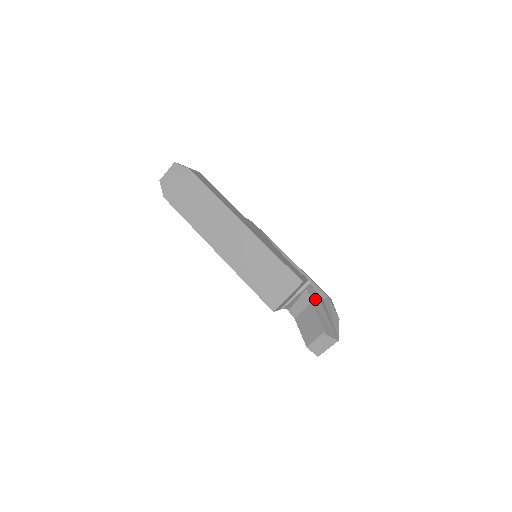
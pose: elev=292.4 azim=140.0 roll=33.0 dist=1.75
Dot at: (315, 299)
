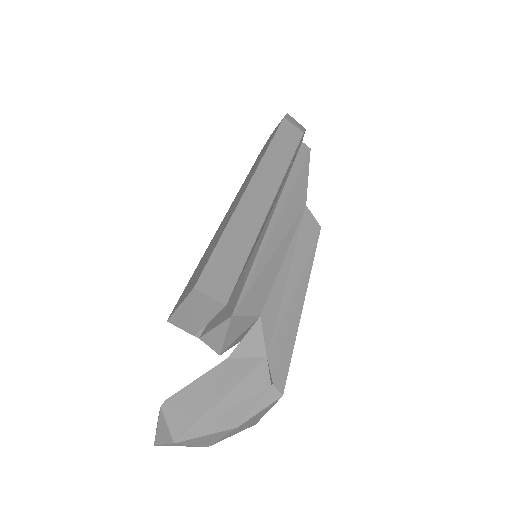
Dot at: (241, 362)
